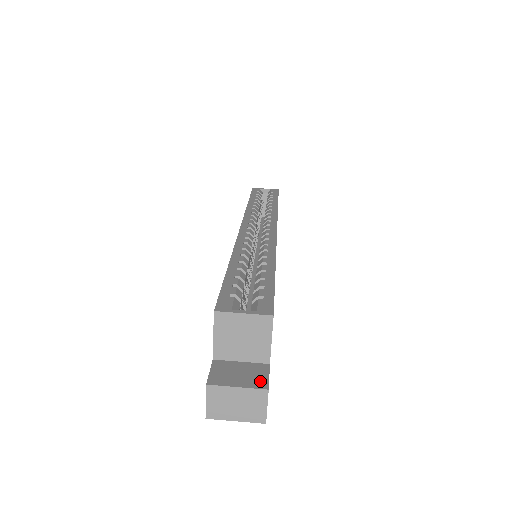
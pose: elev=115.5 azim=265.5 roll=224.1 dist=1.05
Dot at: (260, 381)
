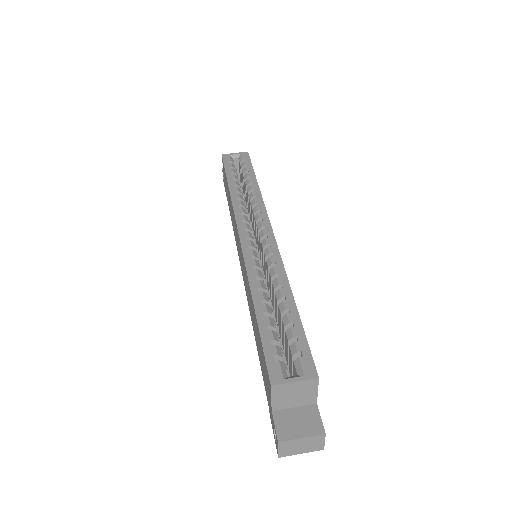
Dot at: (316, 426)
